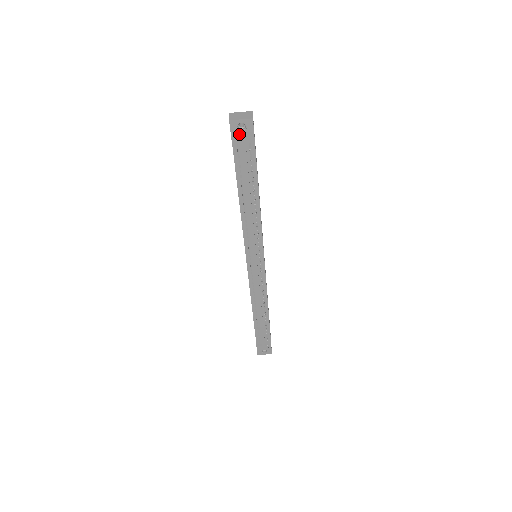
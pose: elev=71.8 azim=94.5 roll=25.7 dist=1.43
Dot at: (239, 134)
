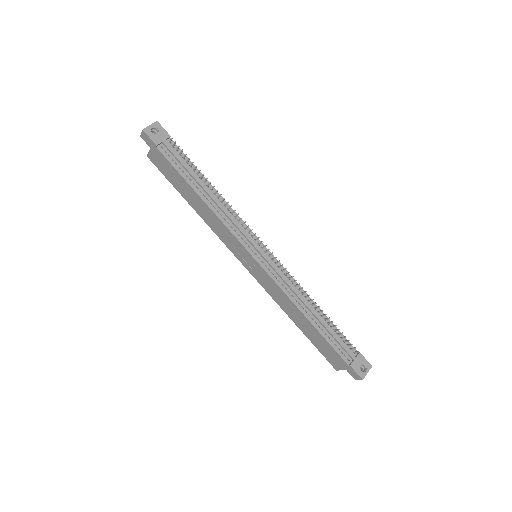
Dot at: (156, 137)
